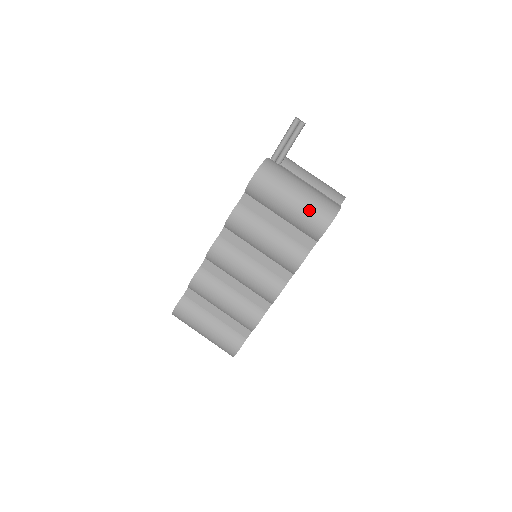
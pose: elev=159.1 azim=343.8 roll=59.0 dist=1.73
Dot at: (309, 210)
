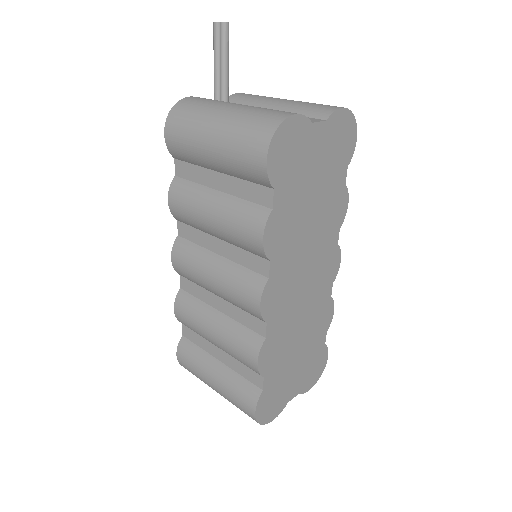
Dot at: (235, 138)
